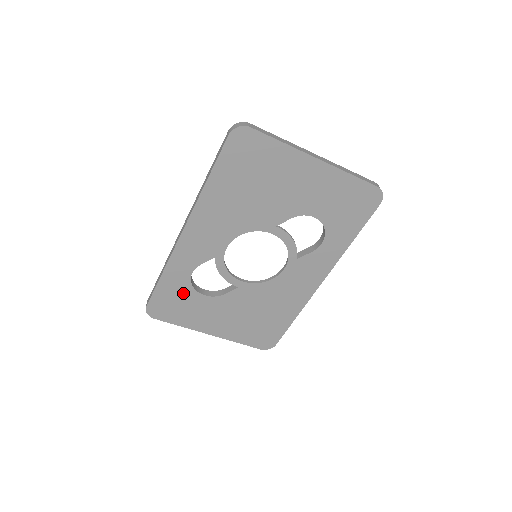
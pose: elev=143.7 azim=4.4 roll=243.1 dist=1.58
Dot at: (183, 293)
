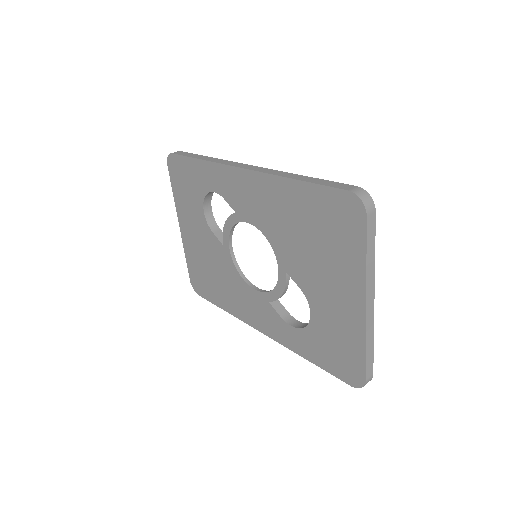
Dot at: (197, 188)
